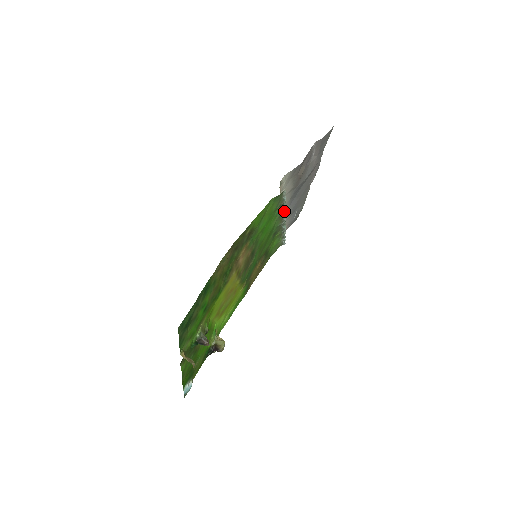
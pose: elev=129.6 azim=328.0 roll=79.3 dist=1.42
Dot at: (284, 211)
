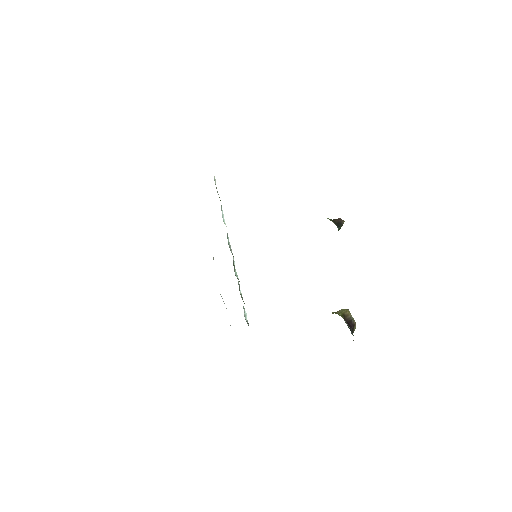
Dot at: occluded
